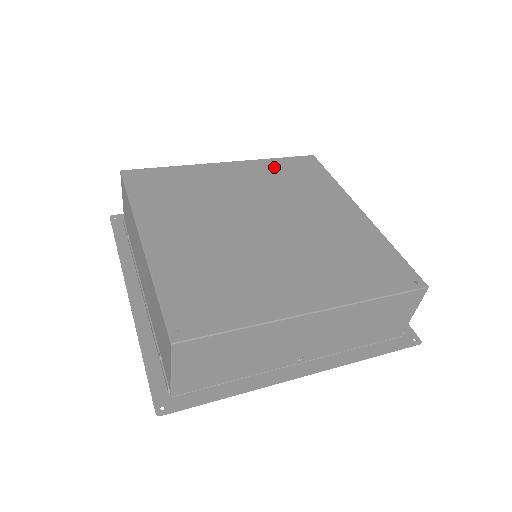
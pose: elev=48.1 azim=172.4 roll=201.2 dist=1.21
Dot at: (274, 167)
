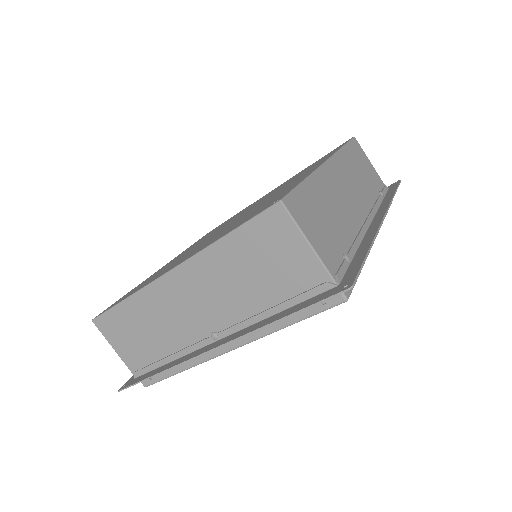
Dot at: (303, 170)
